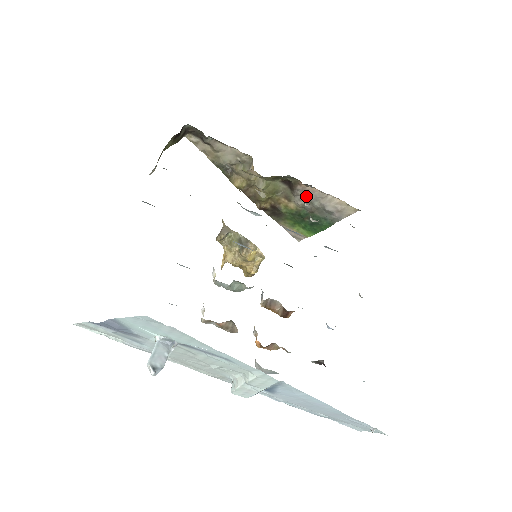
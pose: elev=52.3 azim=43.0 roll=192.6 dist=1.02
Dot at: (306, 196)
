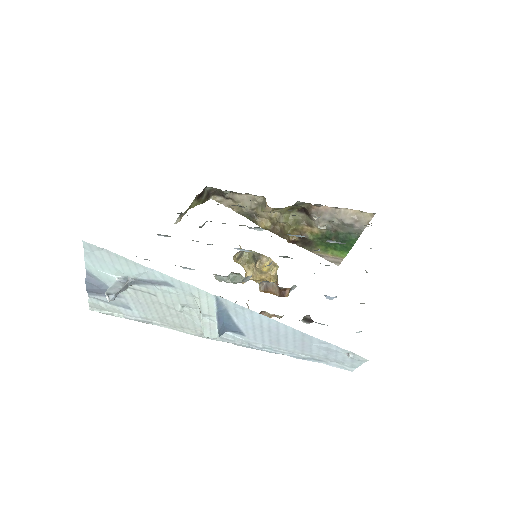
Dot at: (322, 217)
